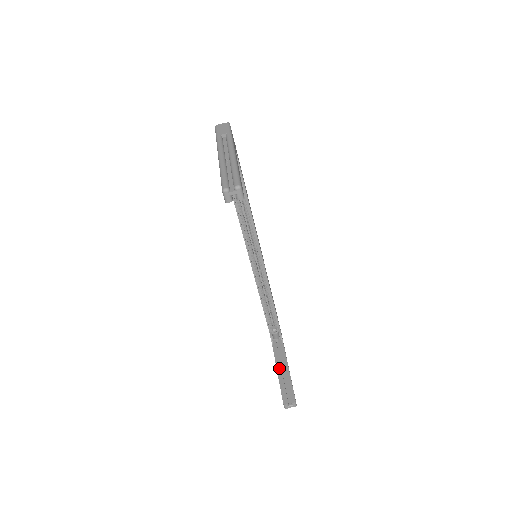
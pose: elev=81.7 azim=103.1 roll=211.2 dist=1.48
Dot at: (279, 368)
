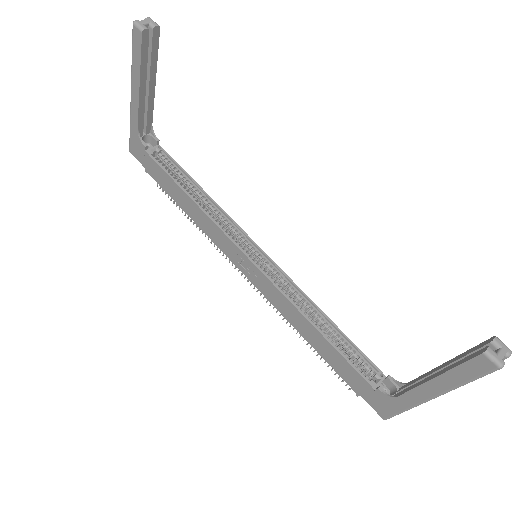
Dot at: (430, 377)
